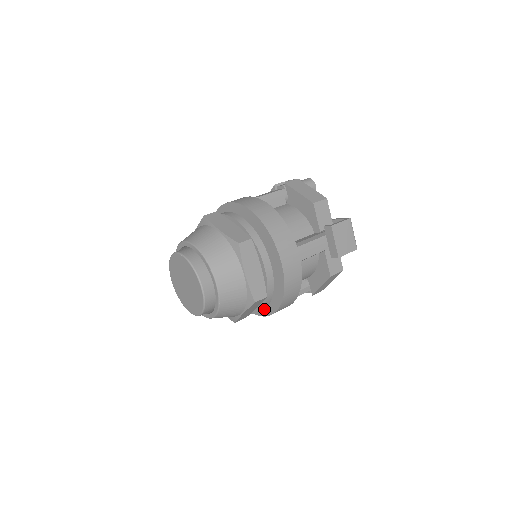
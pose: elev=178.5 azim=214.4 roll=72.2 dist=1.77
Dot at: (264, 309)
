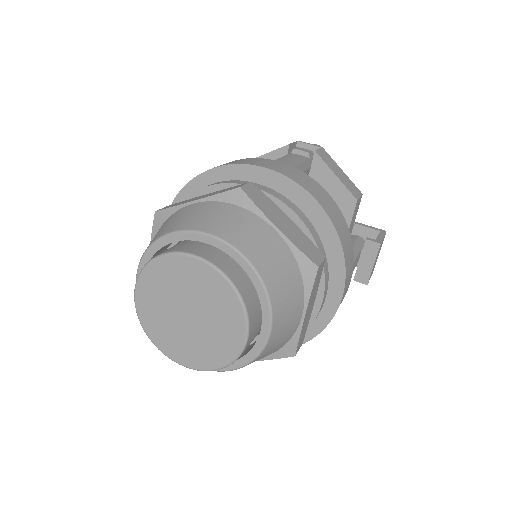
Dot at: occluded
